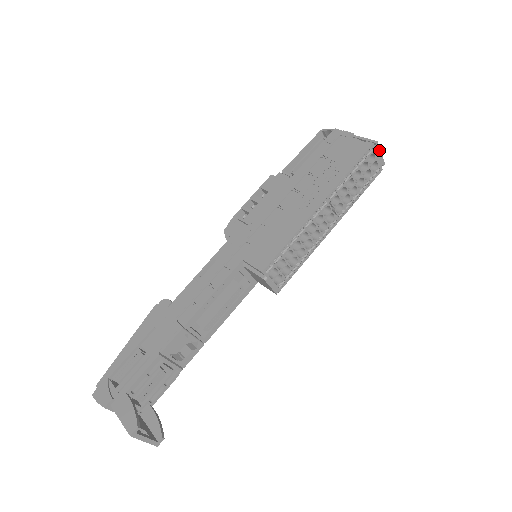
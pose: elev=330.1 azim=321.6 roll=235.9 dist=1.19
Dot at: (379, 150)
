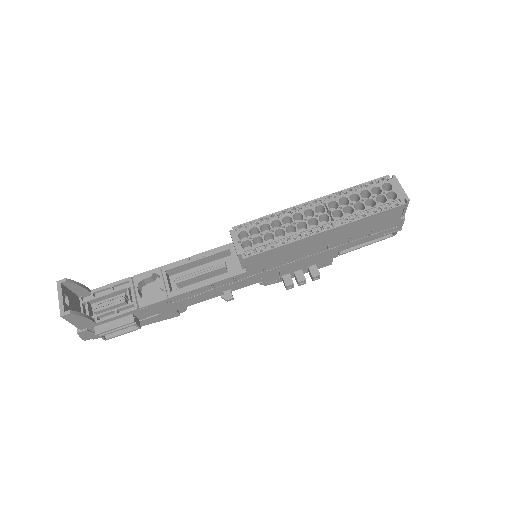
Dot at: (398, 184)
